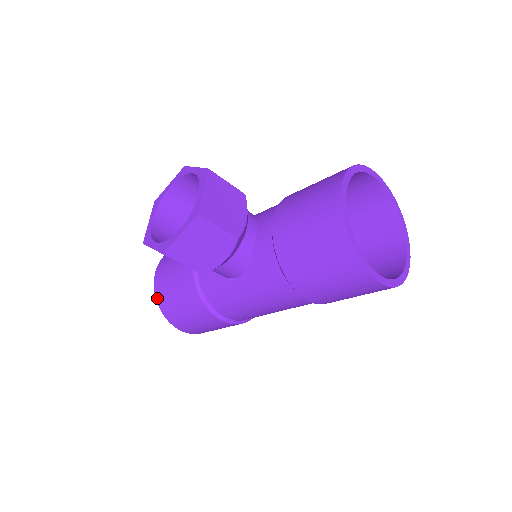
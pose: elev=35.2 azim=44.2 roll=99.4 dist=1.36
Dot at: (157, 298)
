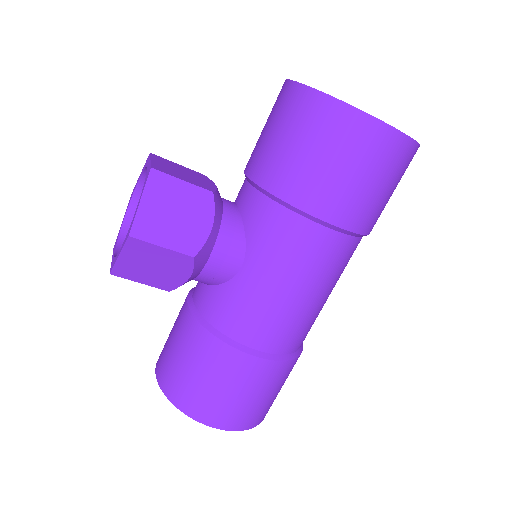
Dot at: (168, 395)
